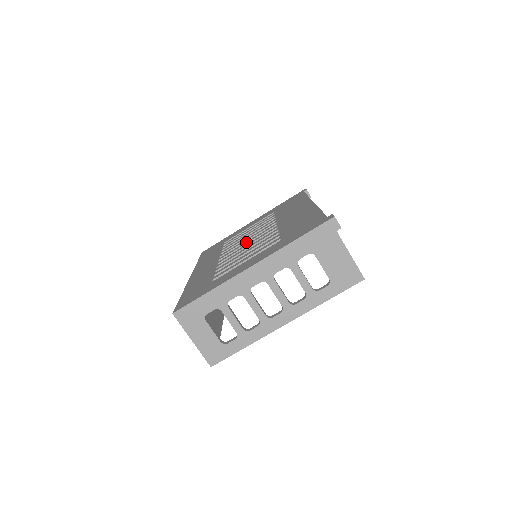
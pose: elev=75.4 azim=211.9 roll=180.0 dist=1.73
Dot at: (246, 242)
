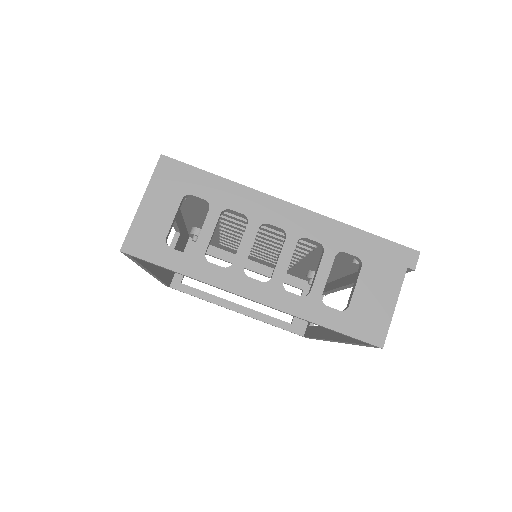
Dot at: occluded
